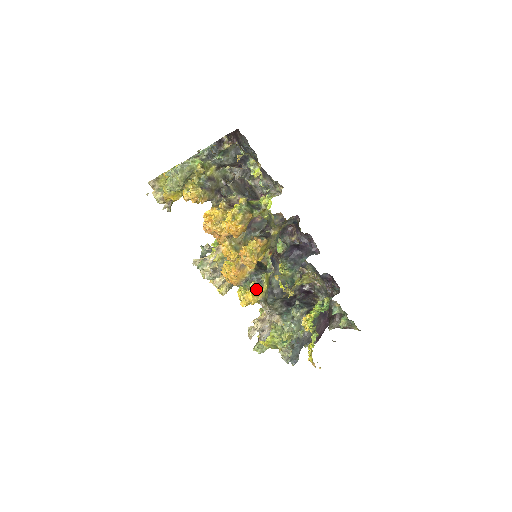
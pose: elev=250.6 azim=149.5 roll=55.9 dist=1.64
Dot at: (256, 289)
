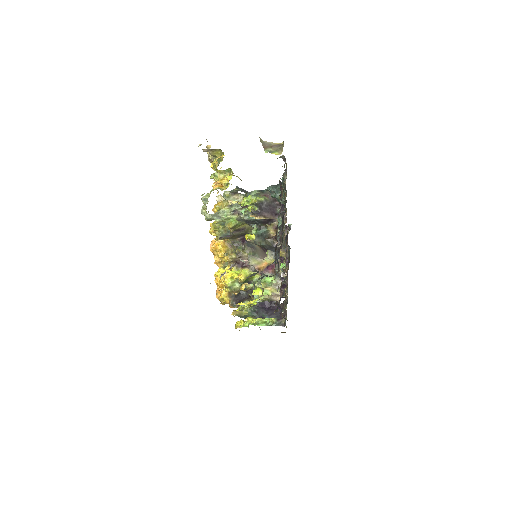
Dot at: occluded
